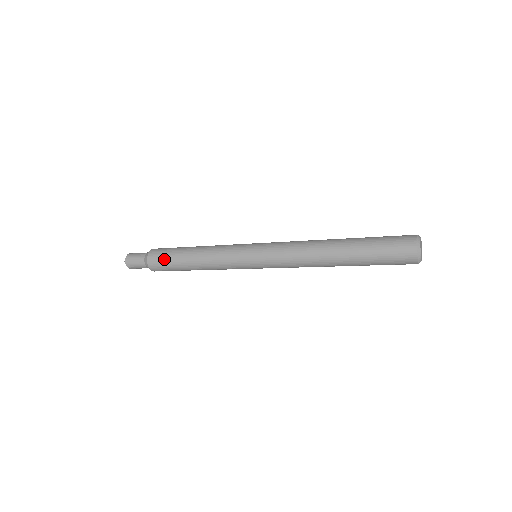
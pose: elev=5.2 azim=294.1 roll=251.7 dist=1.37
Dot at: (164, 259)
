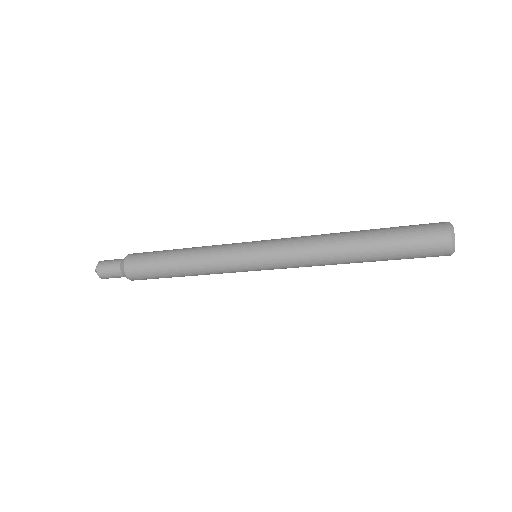
Dot at: (145, 262)
